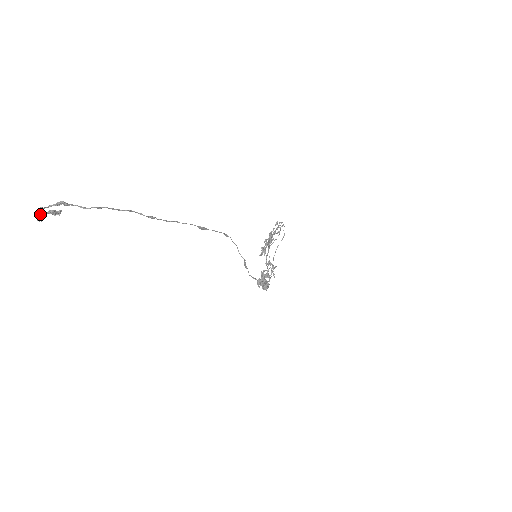
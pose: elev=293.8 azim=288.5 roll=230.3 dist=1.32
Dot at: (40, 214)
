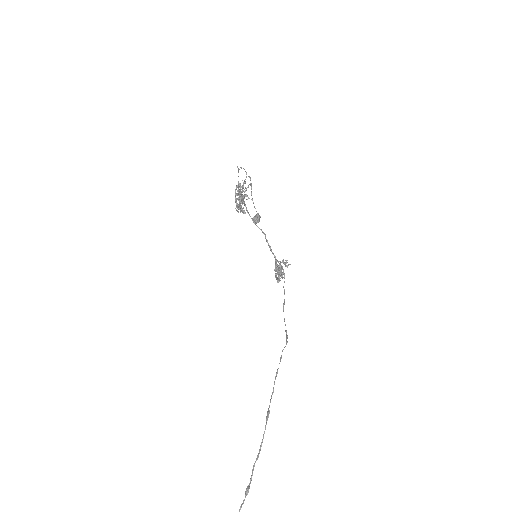
Dot at: out of frame
